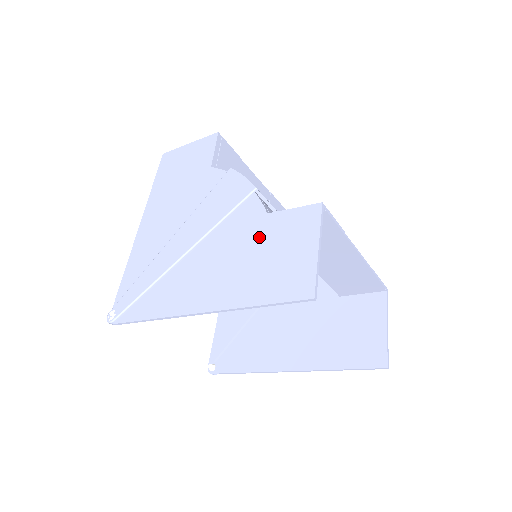
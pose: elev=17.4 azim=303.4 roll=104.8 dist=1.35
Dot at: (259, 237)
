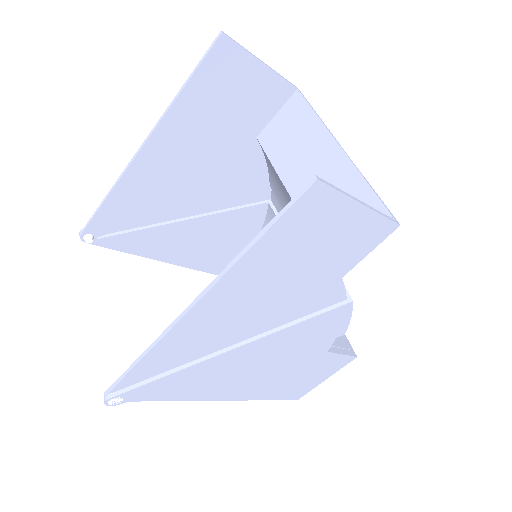
Dot at: (238, 130)
